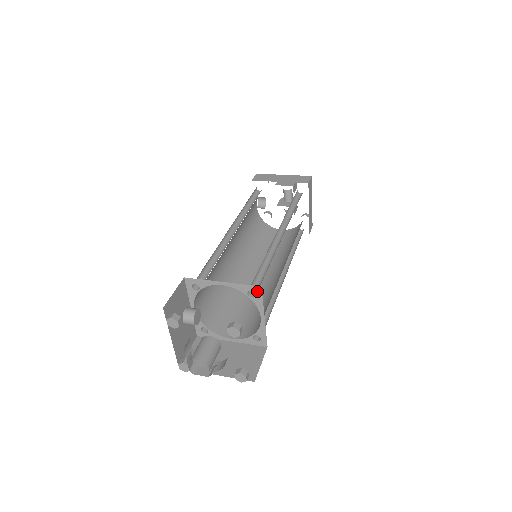
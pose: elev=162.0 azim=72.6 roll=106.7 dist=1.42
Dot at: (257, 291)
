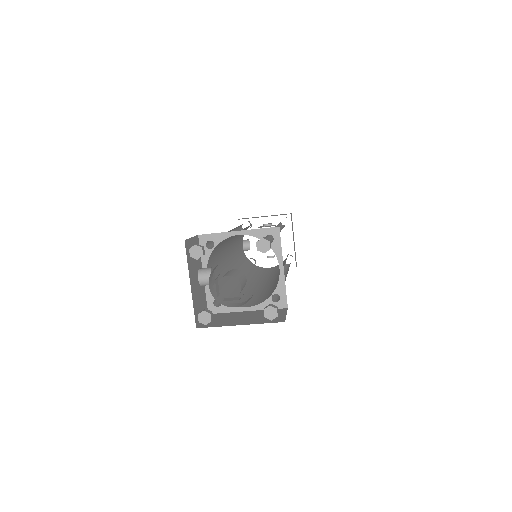
Dot at: (275, 234)
